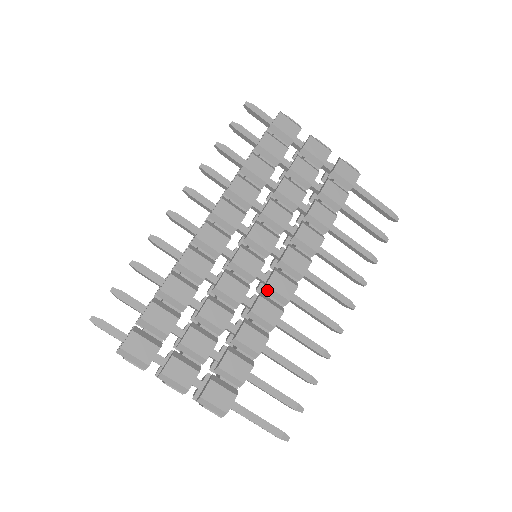
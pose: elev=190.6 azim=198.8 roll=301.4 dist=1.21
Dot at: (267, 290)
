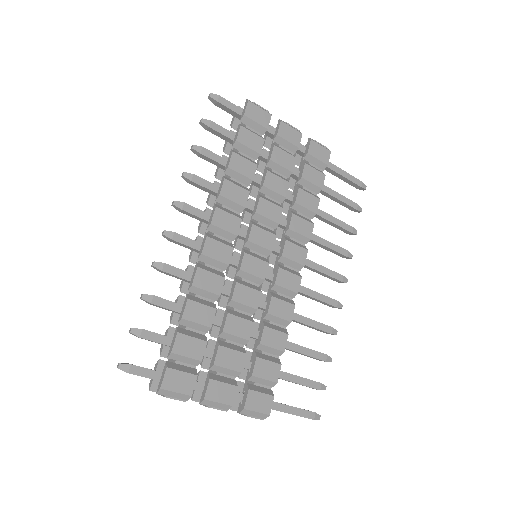
Dot at: (276, 288)
